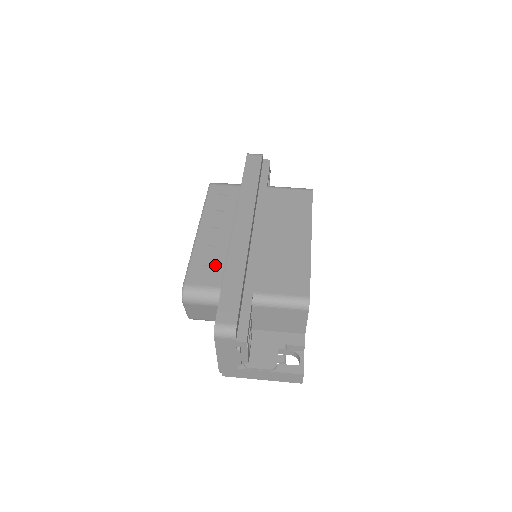
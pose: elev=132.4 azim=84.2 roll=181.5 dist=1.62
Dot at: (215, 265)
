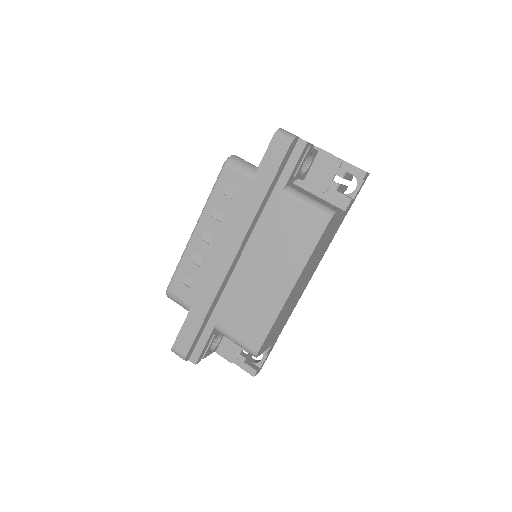
Dot at: (195, 281)
